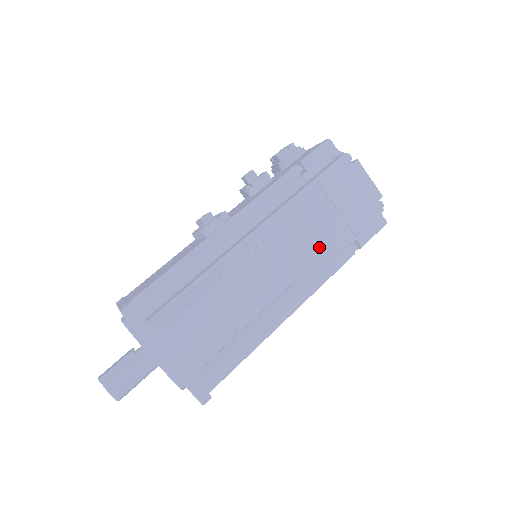
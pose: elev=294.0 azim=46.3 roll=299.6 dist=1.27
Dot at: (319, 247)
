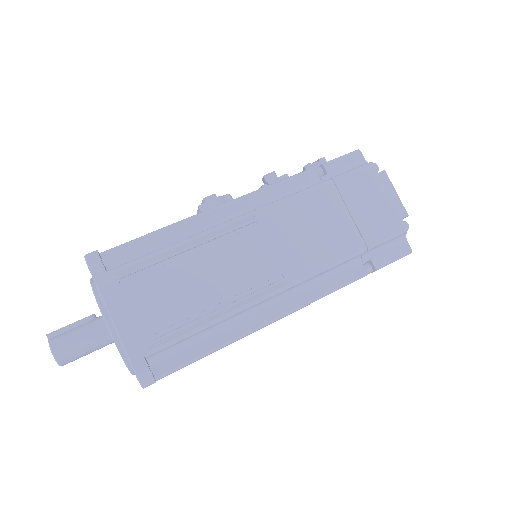
Dot at: (321, 248)
